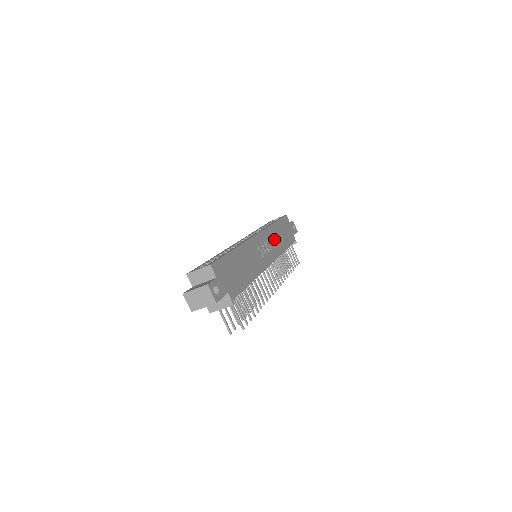
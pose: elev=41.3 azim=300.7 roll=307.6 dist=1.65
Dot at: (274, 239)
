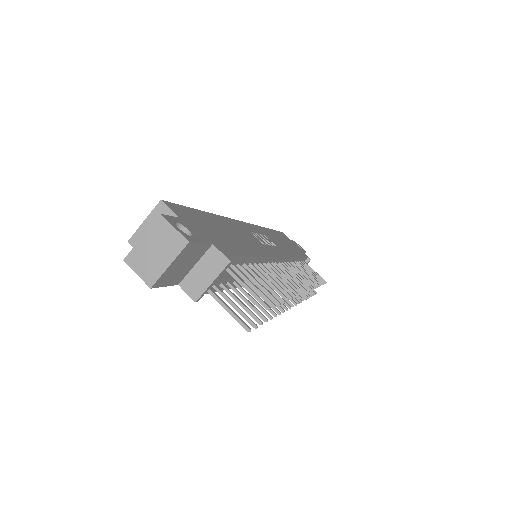
Dot at: (275, 240)
